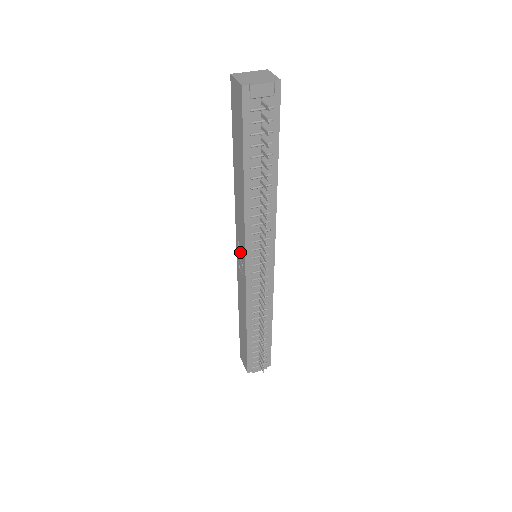
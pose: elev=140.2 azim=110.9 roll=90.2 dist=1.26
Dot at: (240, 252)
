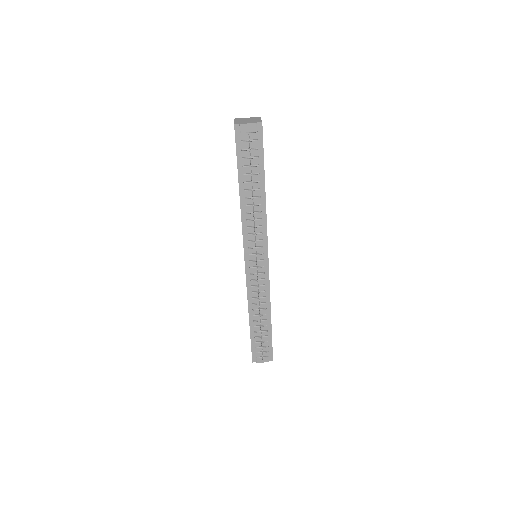
Dot at: occluded
